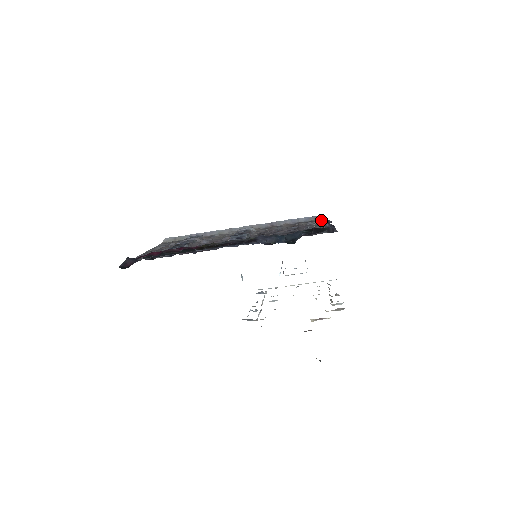
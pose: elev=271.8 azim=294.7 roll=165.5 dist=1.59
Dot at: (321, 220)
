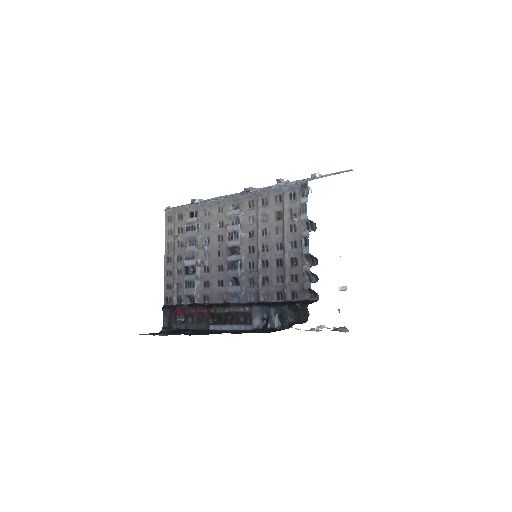
Dot at: (303, 234)
